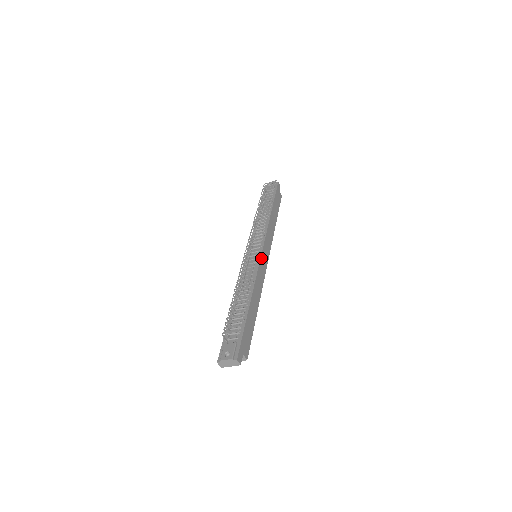
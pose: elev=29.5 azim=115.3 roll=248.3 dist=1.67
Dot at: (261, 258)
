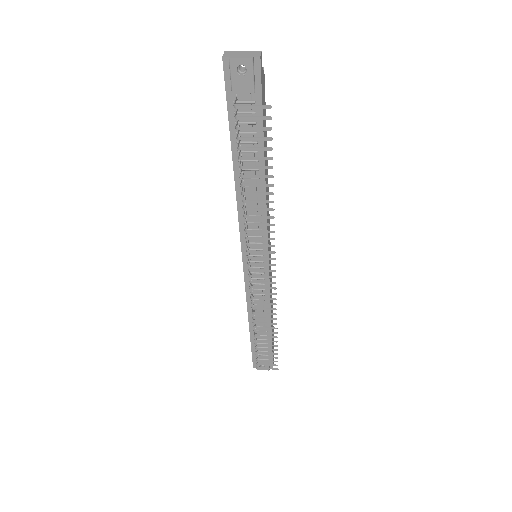
Dot at: occluded
